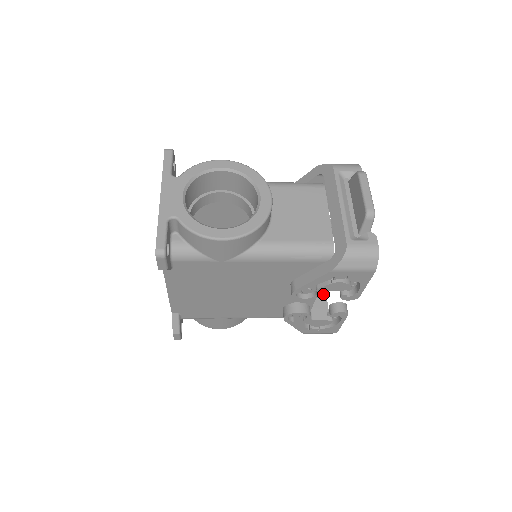
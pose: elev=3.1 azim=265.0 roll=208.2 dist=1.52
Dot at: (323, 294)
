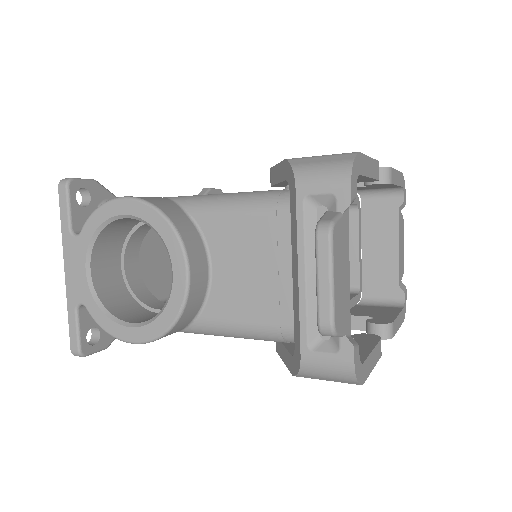
Dot at: (394, 255)
